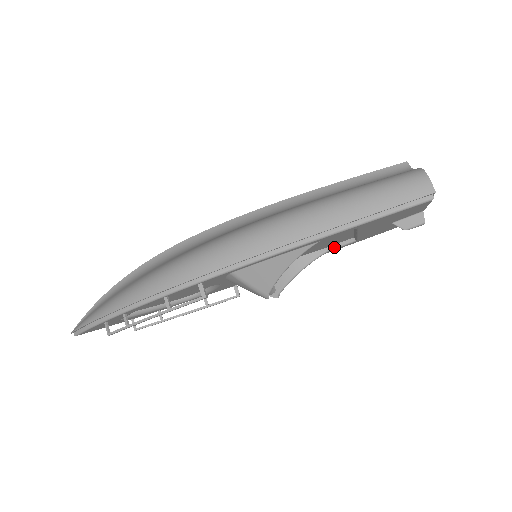
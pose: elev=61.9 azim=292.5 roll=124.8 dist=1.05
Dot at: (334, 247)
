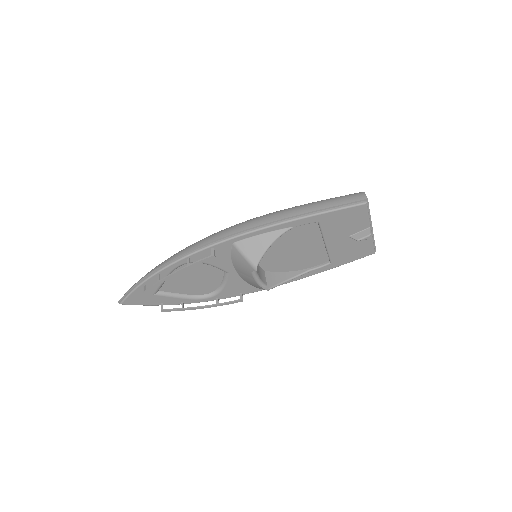
Dot at: (315, 268)
